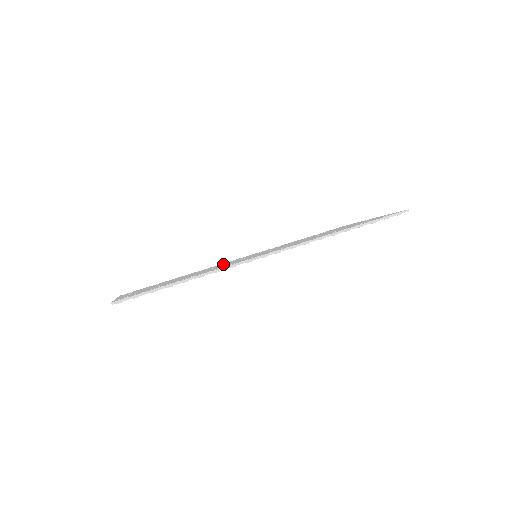
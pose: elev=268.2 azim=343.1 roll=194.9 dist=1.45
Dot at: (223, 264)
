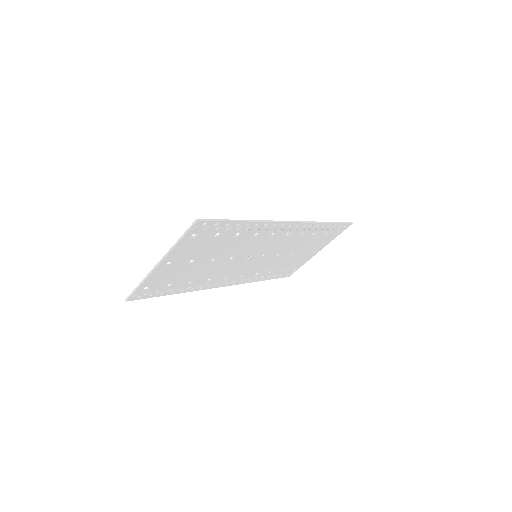
Dot at: occluded
